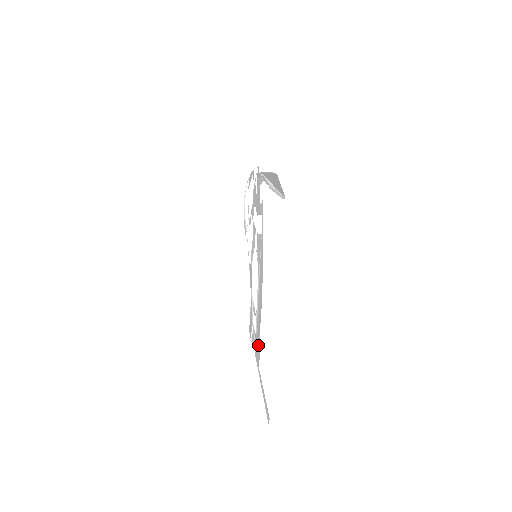
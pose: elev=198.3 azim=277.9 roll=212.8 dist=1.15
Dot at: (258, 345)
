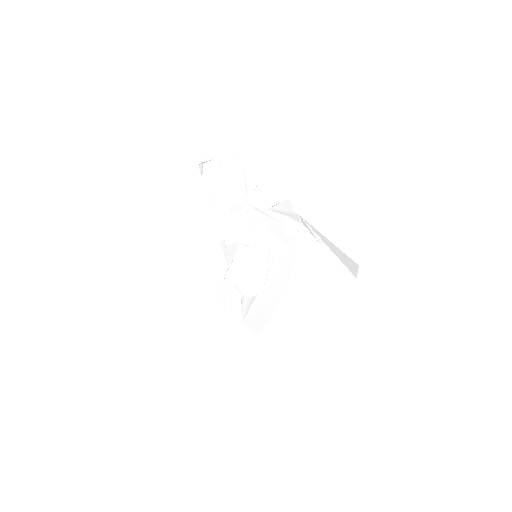
Dot at: (258, 324)
